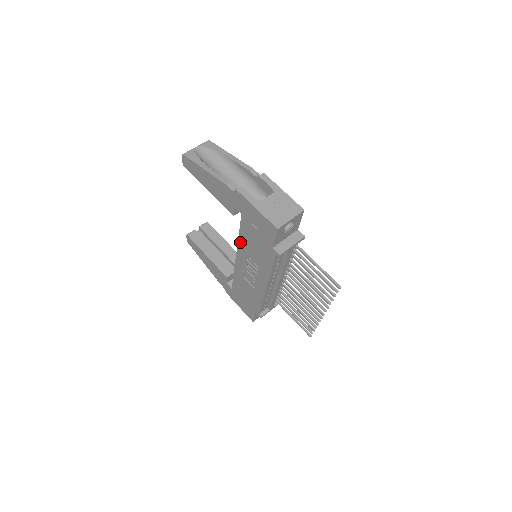
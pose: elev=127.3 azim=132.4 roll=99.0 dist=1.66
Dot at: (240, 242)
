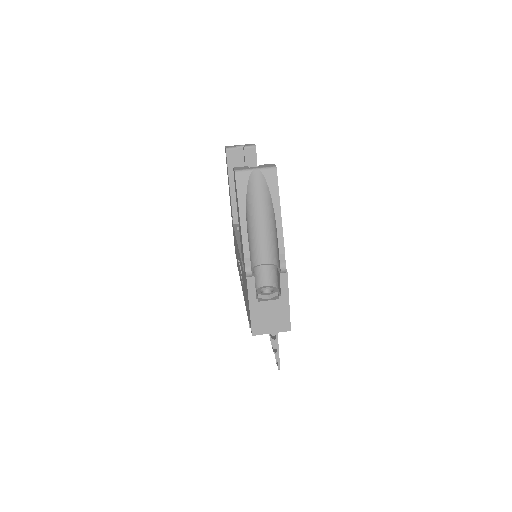
Dot at: occluded
